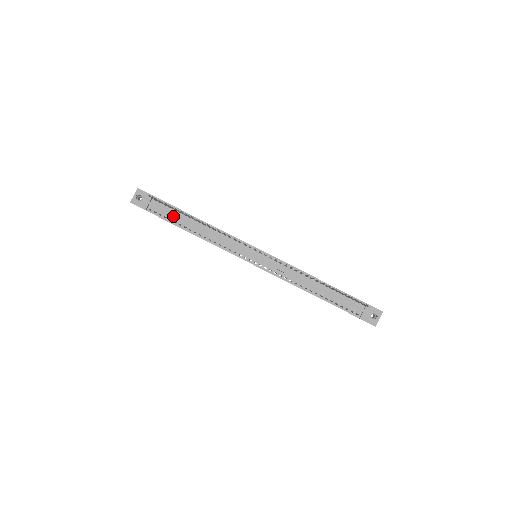
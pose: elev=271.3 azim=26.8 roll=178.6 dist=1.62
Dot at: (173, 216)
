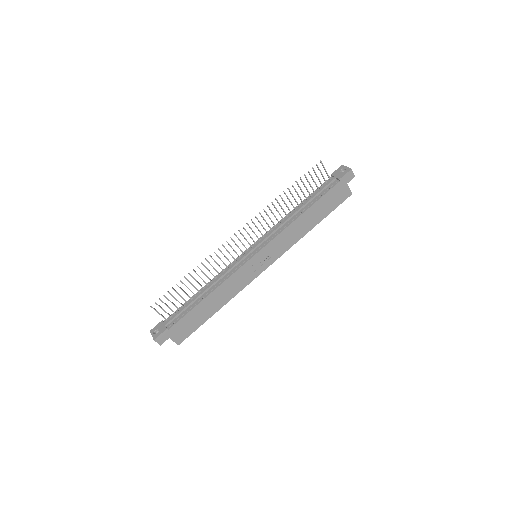
Dot at: (185, 307)
